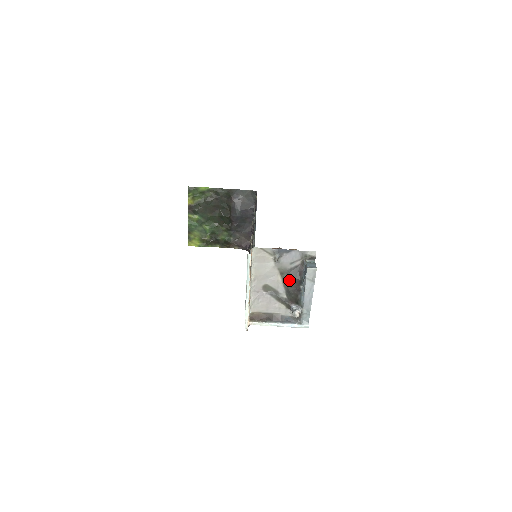
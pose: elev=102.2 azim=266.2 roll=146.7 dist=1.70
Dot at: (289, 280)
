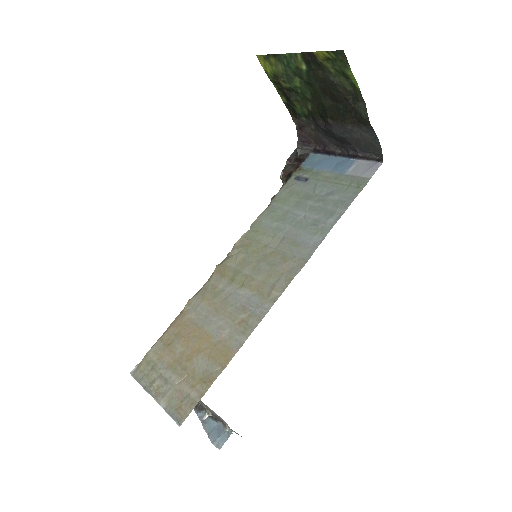
Dot at: (203, 407)
